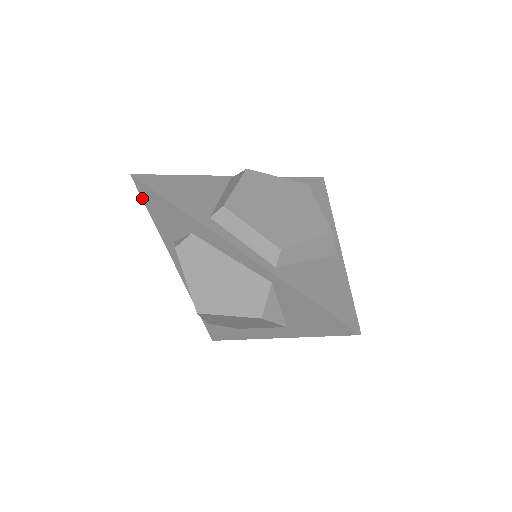
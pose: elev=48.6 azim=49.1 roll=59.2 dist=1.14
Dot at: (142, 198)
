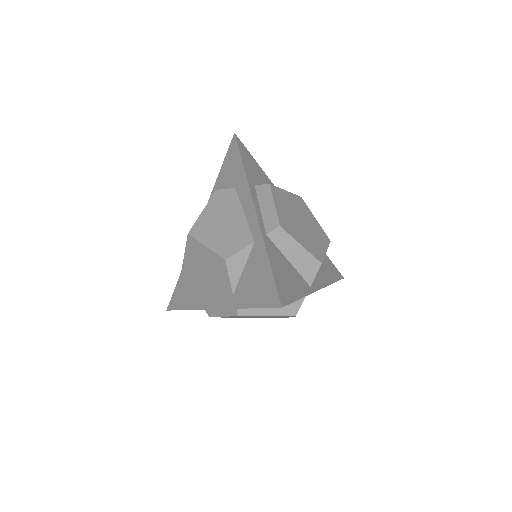
Dot at: (227, 153)
